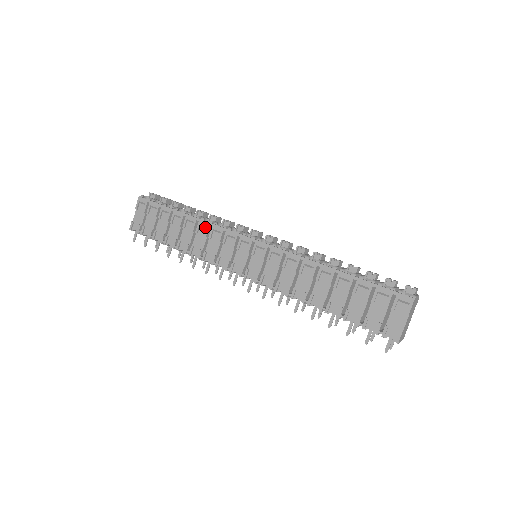
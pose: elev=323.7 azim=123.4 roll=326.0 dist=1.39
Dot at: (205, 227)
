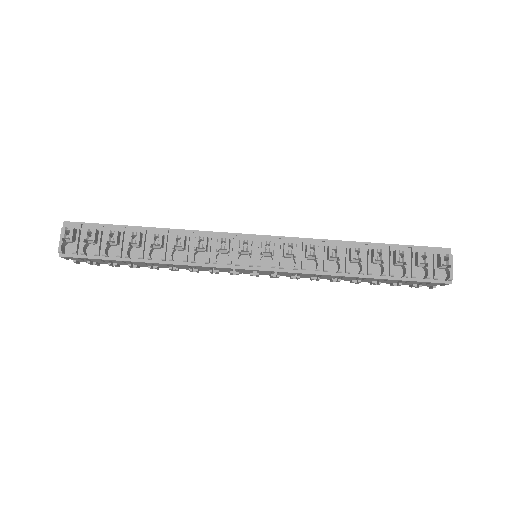
Dot at: (181, 265)
